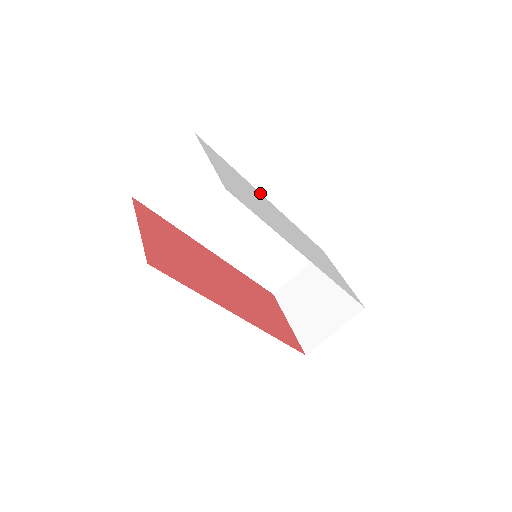
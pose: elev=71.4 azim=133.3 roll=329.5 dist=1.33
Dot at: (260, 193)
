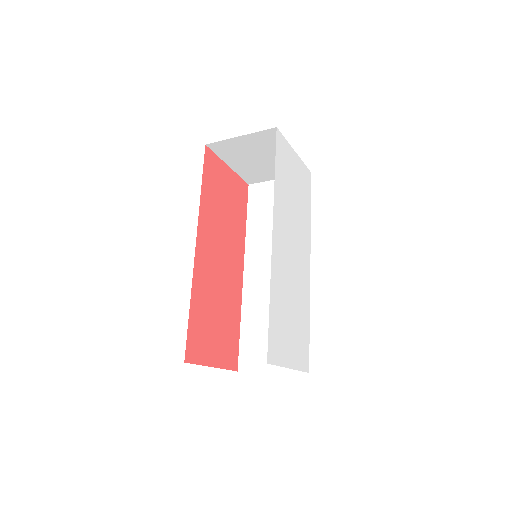
Dot at: (272, 253)
